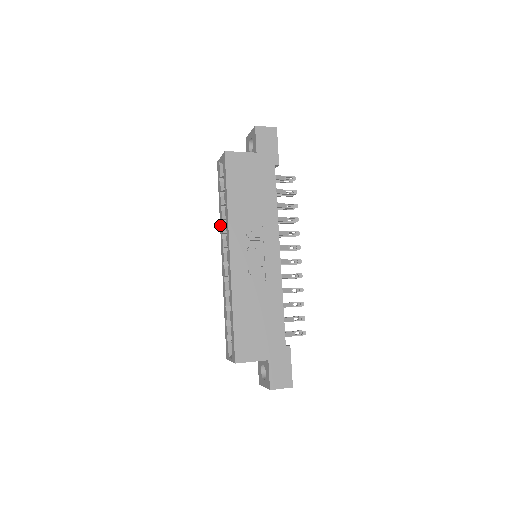
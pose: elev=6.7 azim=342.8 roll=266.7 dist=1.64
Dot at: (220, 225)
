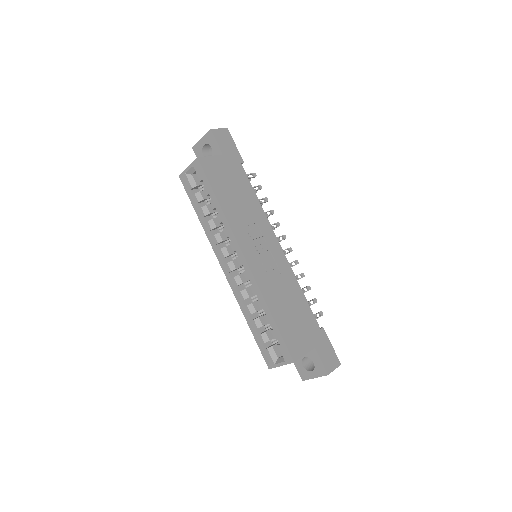
Dot at: (208, 238)
